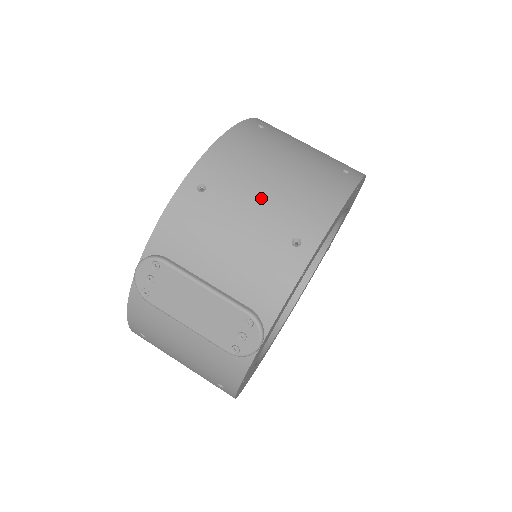
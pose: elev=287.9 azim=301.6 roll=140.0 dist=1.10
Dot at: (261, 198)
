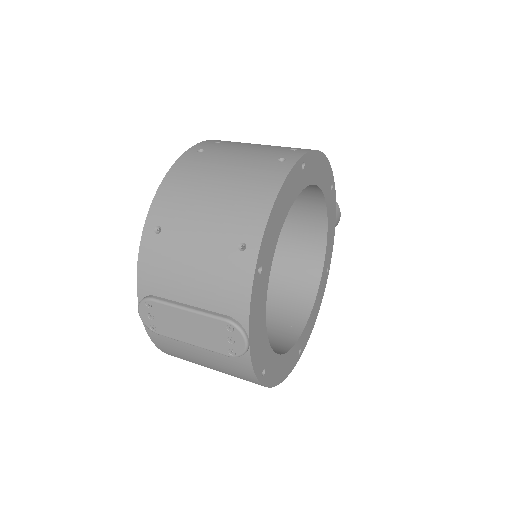
Dot at: (205, 220)
